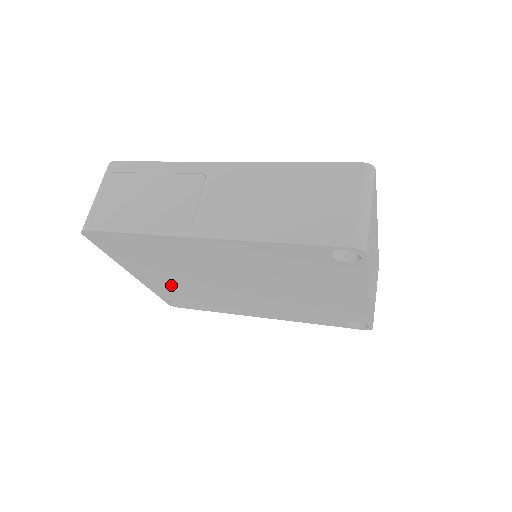
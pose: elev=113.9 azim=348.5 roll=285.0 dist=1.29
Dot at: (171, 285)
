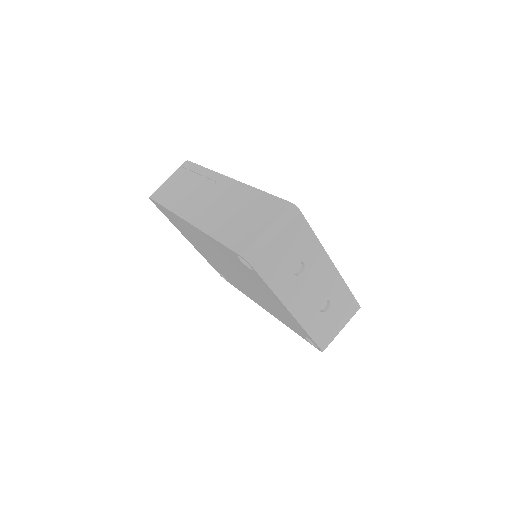
Dot at: occluded
